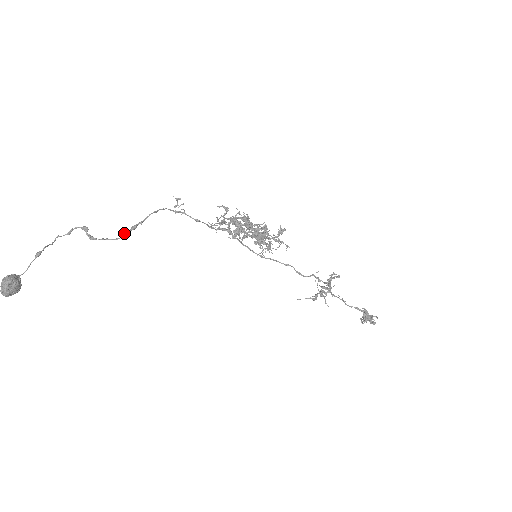
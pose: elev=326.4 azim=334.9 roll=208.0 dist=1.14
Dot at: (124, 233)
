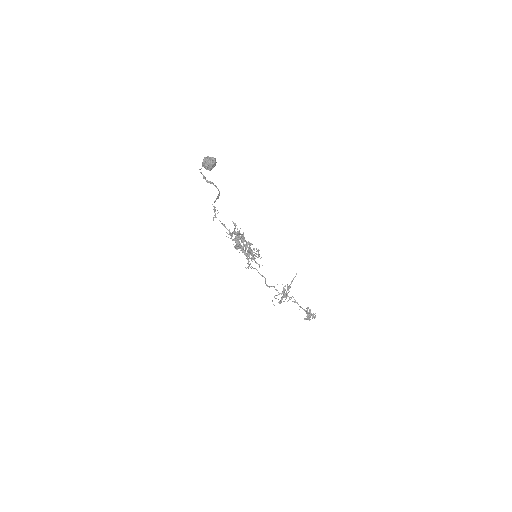
Dot at: (219, 193)
